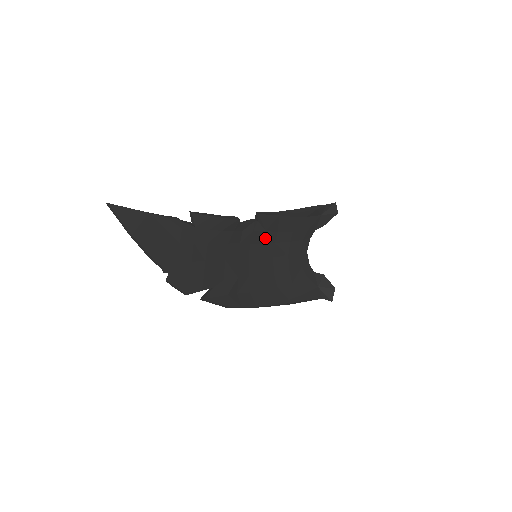
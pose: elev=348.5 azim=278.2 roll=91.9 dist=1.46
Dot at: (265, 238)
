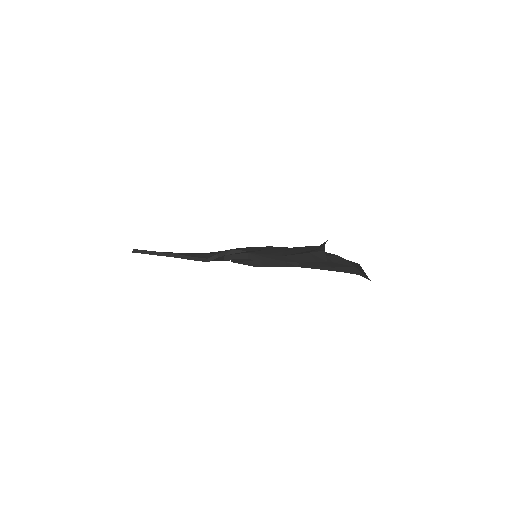
Dot at: occluded
